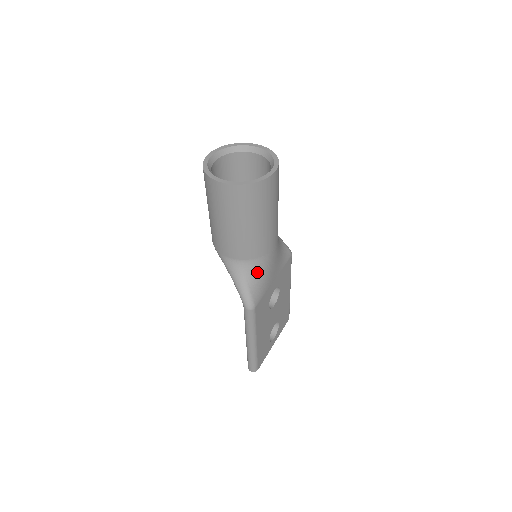
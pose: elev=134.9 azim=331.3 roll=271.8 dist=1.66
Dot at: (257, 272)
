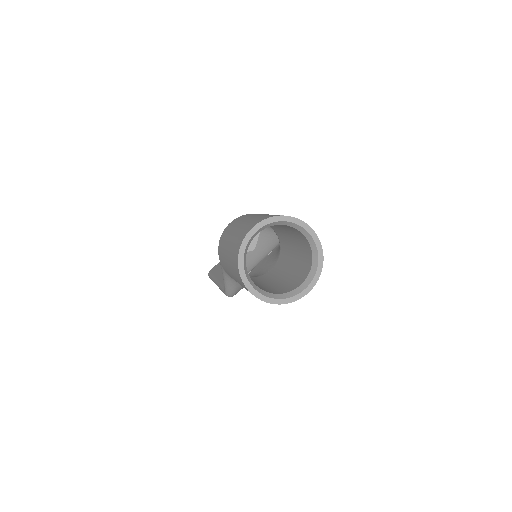
Dot at: occluded
